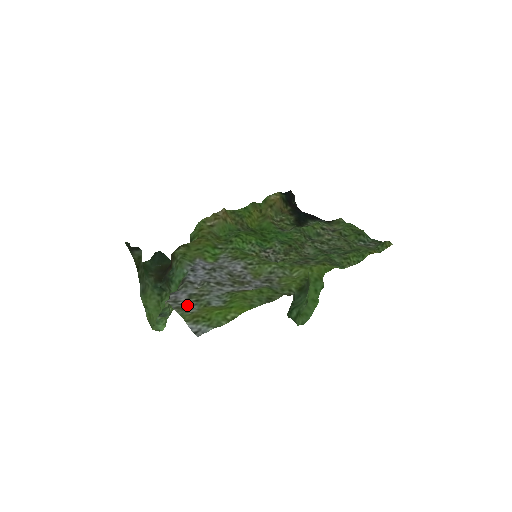
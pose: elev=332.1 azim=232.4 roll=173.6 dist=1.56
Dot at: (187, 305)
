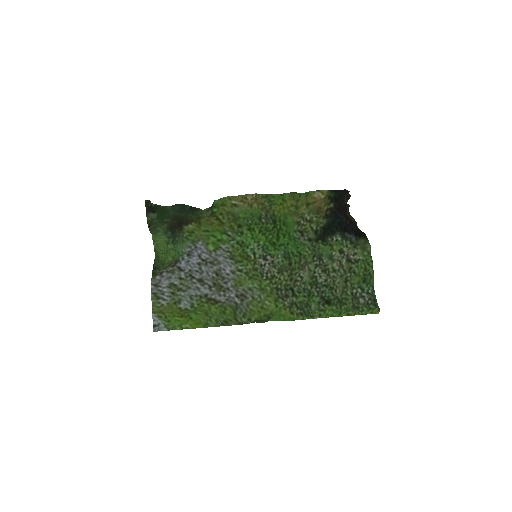
Dot at: (164, 293)
